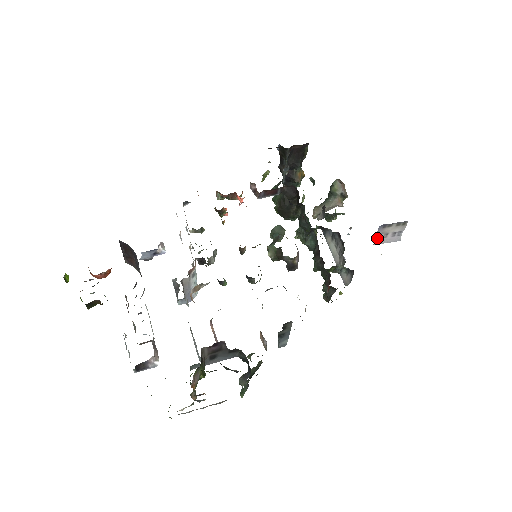
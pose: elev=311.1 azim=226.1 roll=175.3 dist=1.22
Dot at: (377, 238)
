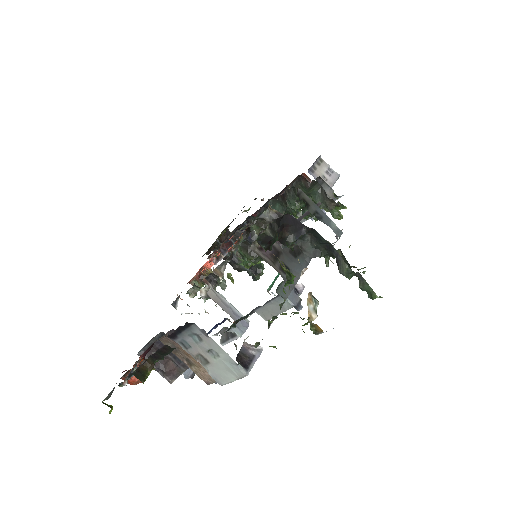
Dot at: occluded
